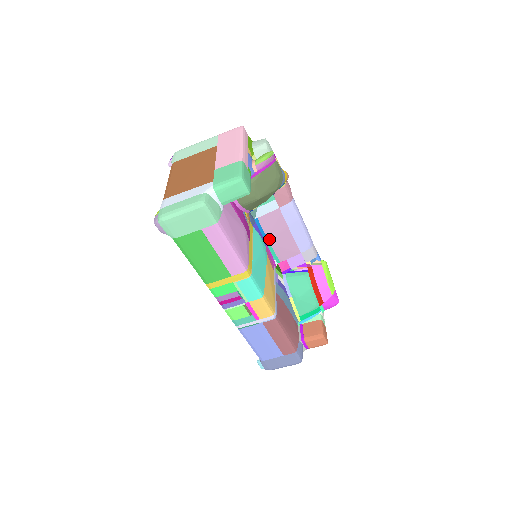
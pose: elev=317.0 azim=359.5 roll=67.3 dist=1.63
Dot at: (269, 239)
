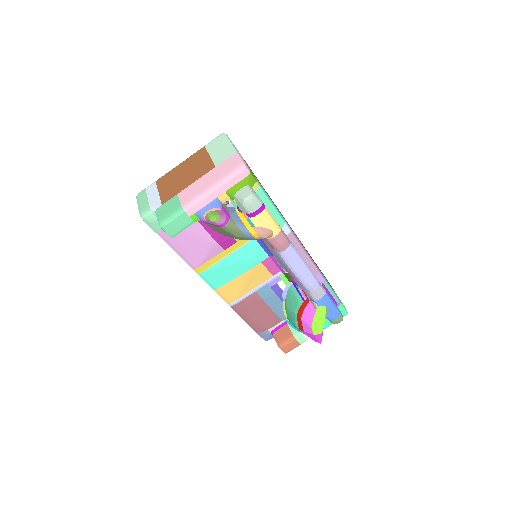
Dot at: occluded
